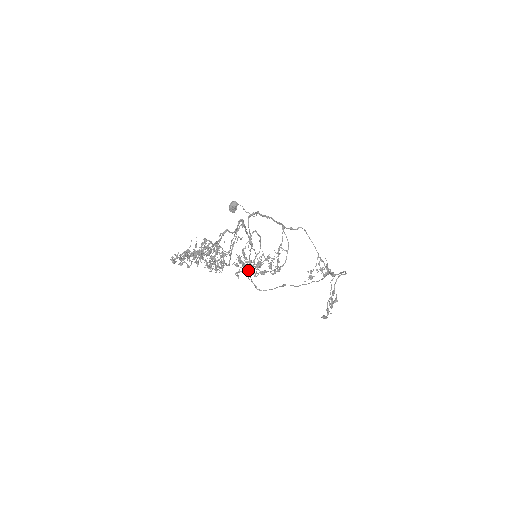
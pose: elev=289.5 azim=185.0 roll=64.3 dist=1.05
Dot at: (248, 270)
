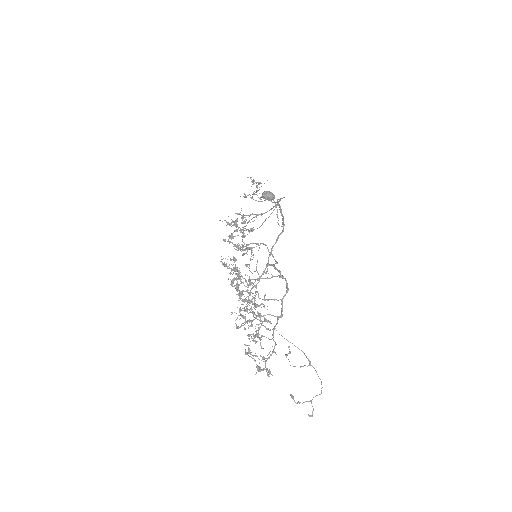
Dot at: occluded
